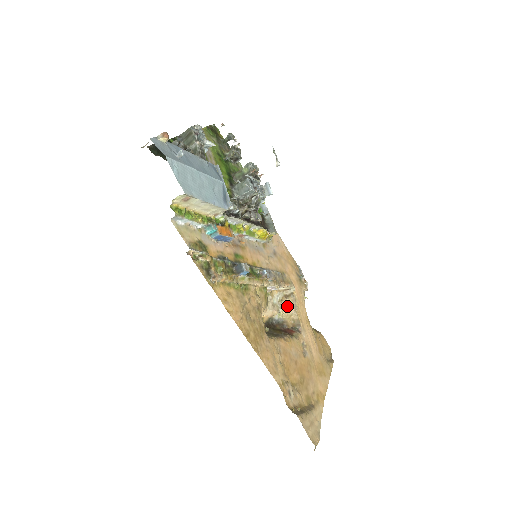
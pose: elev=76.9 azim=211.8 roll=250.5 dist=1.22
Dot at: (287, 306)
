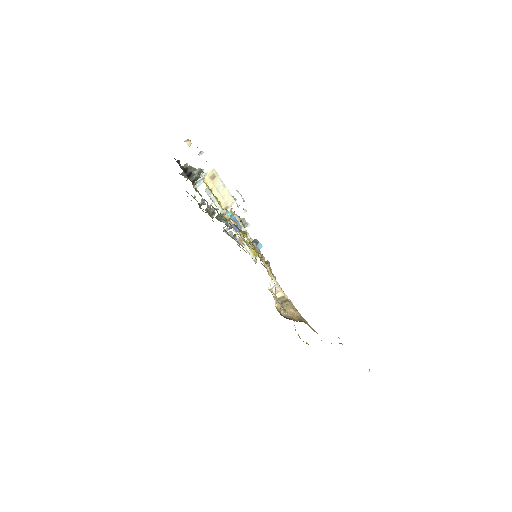
Dot at: (288, 307)
